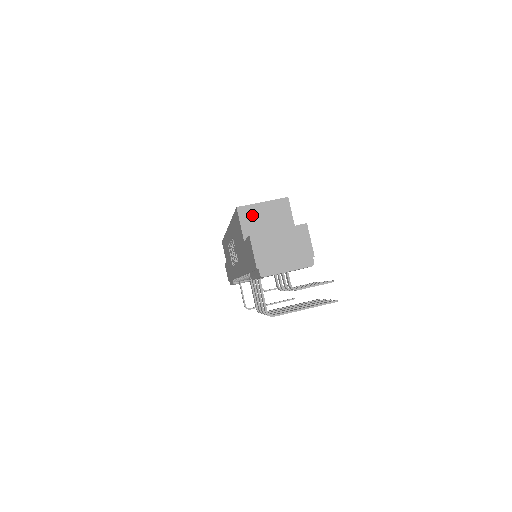
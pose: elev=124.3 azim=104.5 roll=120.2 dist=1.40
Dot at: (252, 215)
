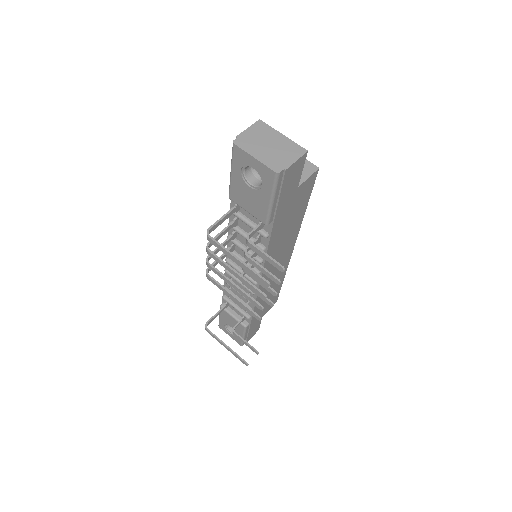
Dot at: occluded
